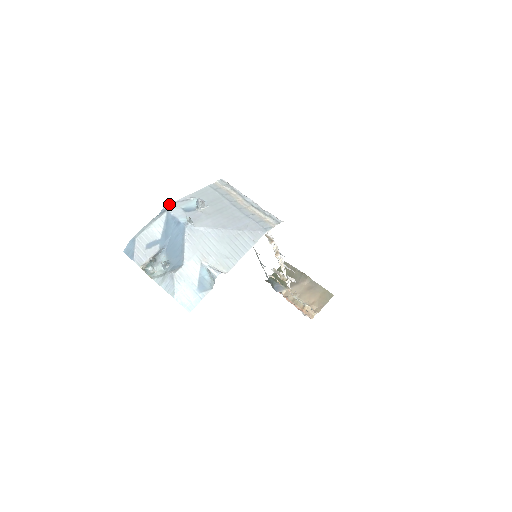
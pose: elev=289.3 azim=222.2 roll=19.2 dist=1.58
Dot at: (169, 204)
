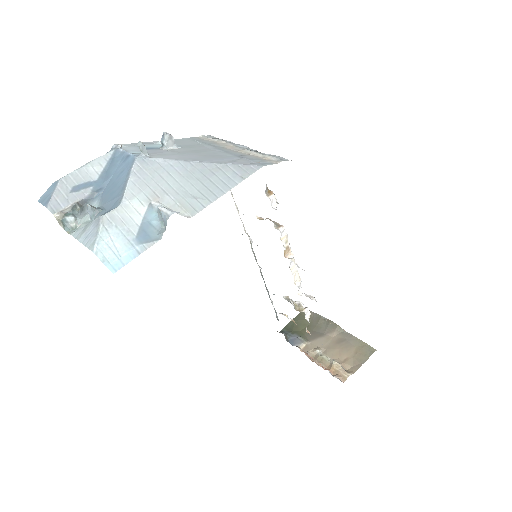
Dot at: (122, 144)
